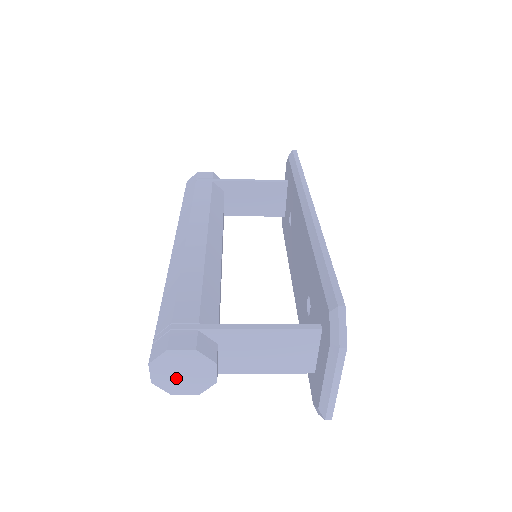
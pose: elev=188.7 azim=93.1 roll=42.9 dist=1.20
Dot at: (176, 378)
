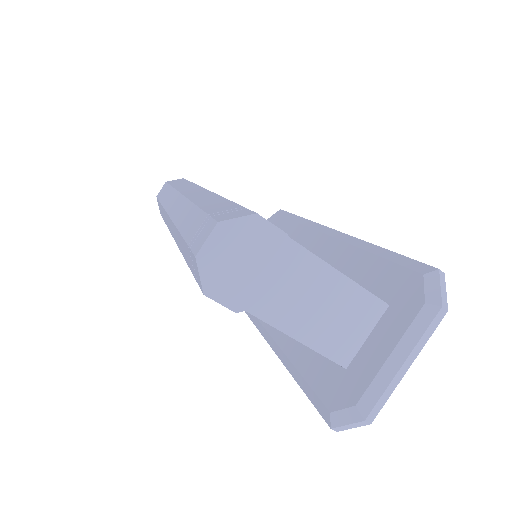
Dot at: (232, 267)
